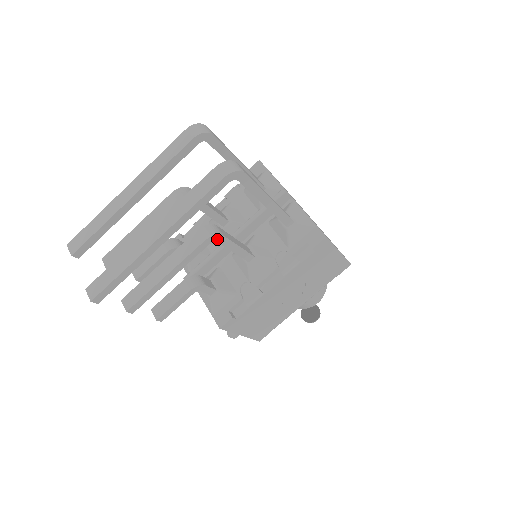
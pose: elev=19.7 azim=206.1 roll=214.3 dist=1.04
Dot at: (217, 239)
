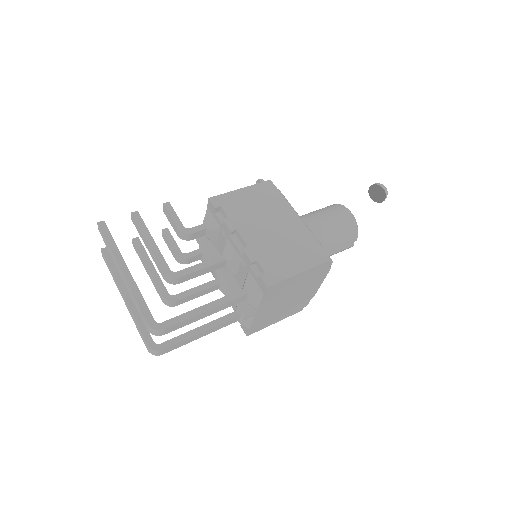
Dot at: (172, 303)
